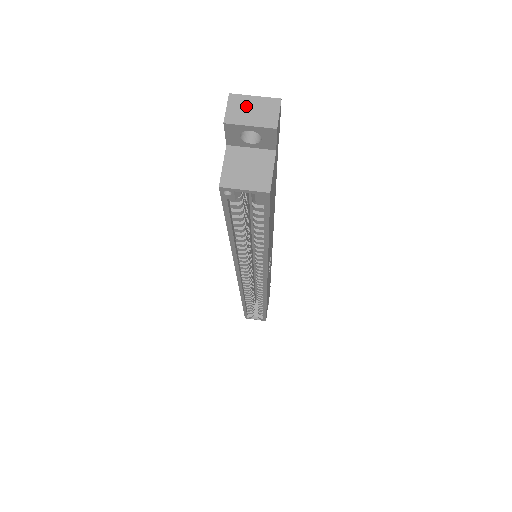
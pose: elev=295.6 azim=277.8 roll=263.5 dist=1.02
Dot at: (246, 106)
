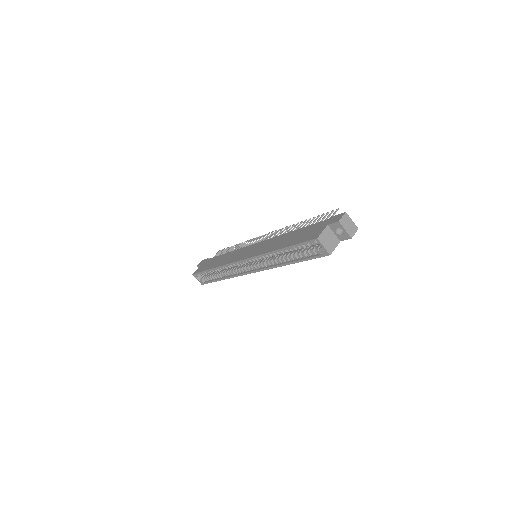
Dot at: (348, 221)
